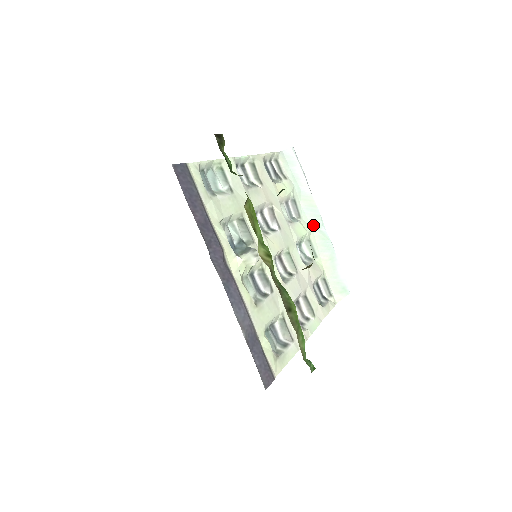
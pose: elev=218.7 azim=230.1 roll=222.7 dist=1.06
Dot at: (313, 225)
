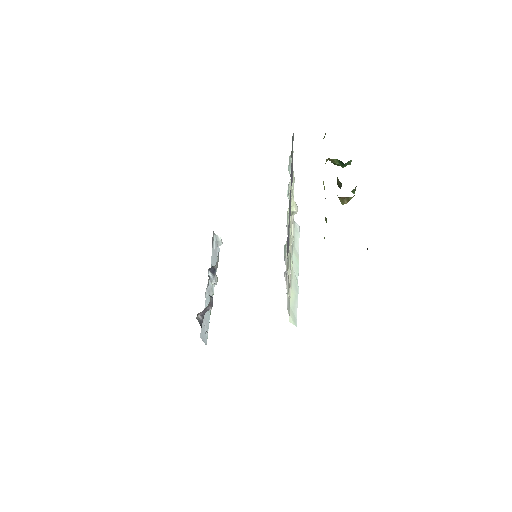
Dot at: (294, 269)
